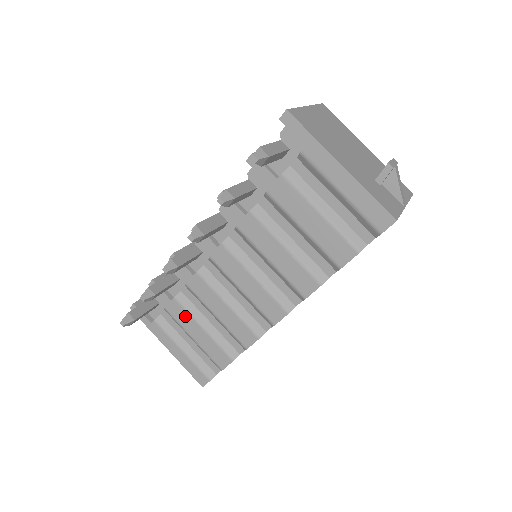
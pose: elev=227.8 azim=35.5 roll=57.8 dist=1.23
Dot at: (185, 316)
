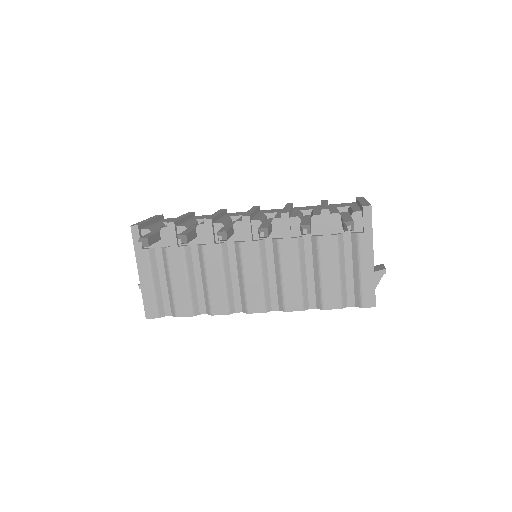
Dot at: (180, 264)
